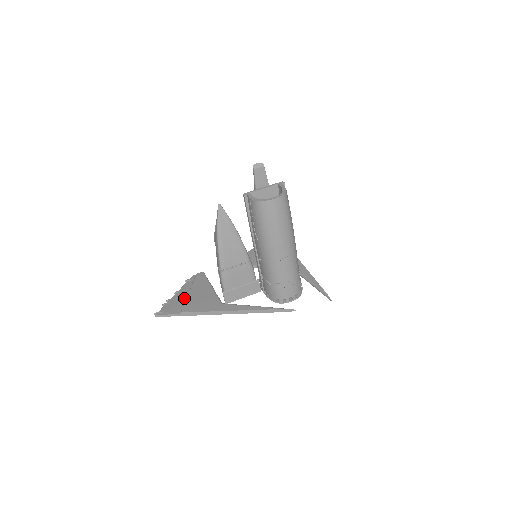
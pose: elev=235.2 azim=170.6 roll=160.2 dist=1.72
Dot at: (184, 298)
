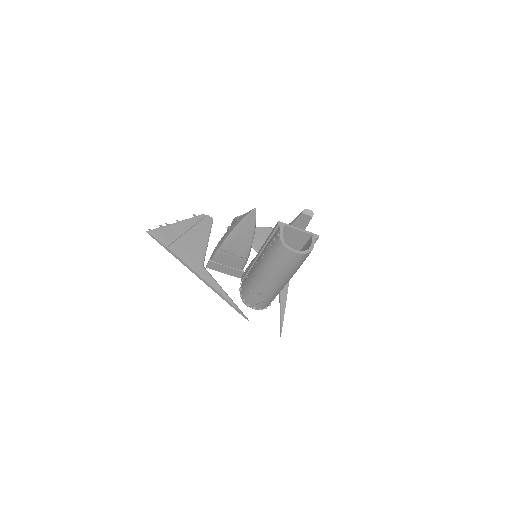
Dot at: (180, 233)
